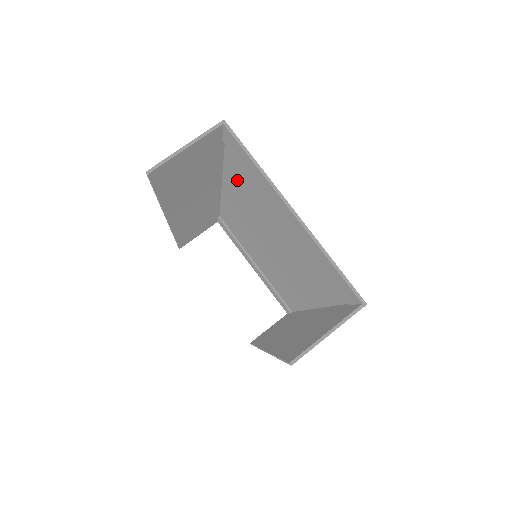
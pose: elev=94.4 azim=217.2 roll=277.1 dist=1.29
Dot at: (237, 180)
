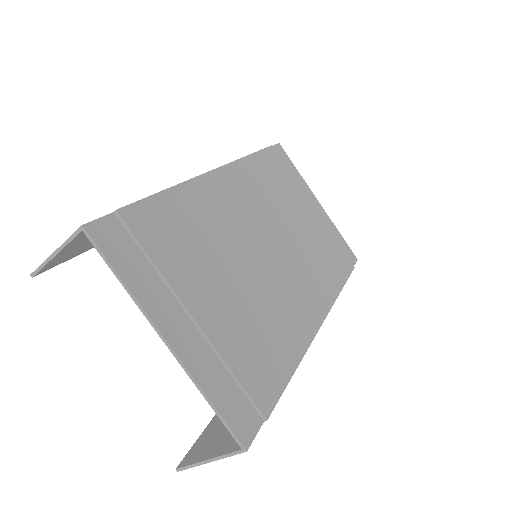
Dot at: (182, 217)
